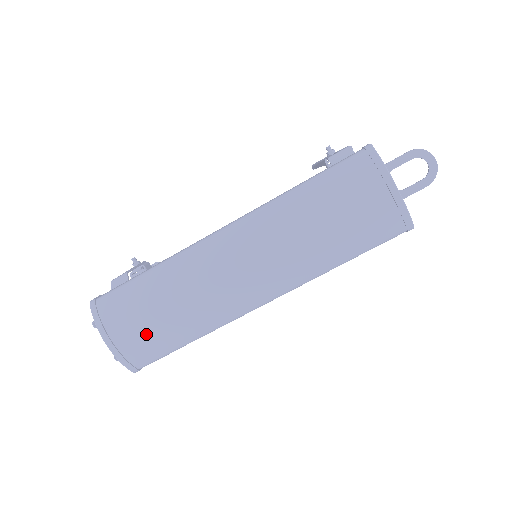
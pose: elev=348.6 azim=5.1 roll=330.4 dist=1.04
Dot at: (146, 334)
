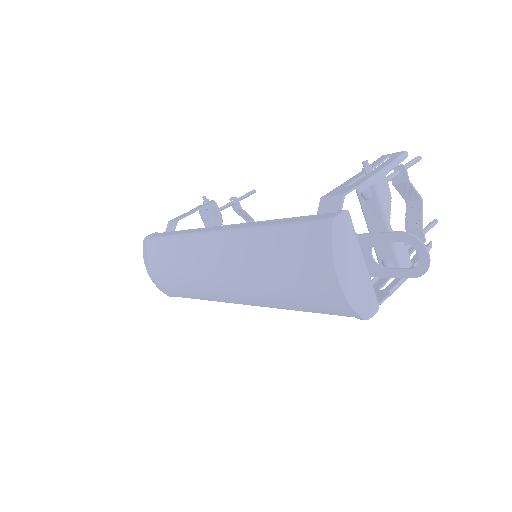
Dot at: (168, 281)
